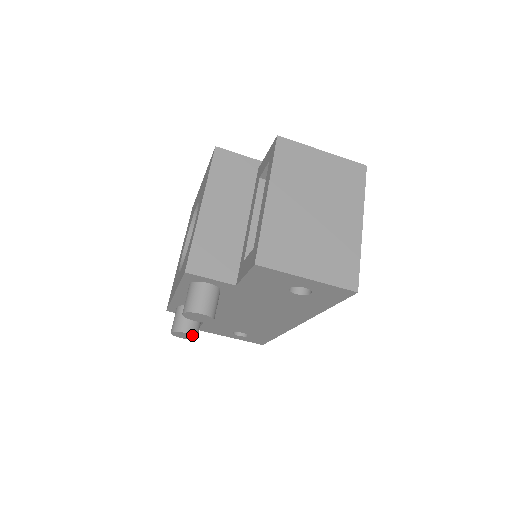
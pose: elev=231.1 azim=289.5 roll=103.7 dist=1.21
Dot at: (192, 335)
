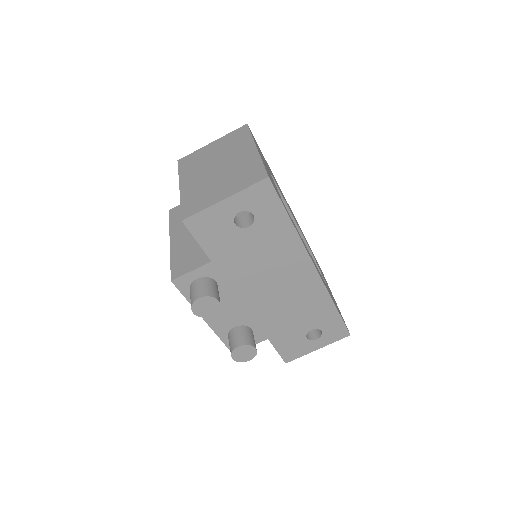
Dot at: (246, 346)
